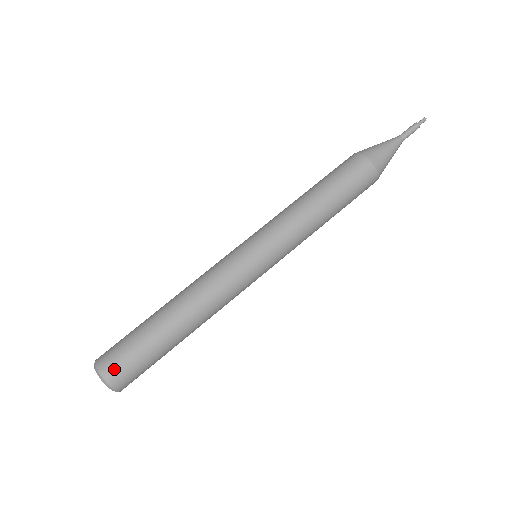
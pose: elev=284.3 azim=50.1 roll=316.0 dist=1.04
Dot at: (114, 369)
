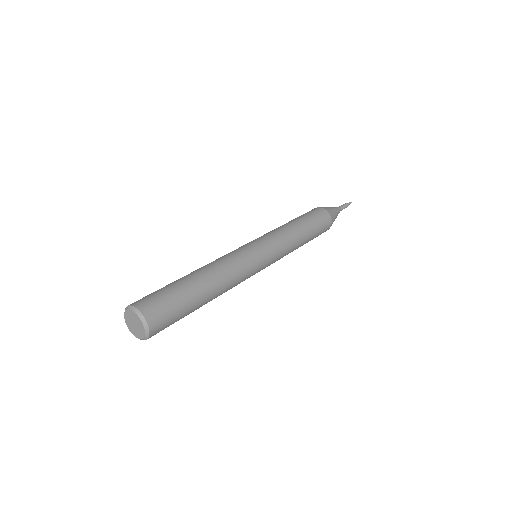
Dot at: (155, 311)
